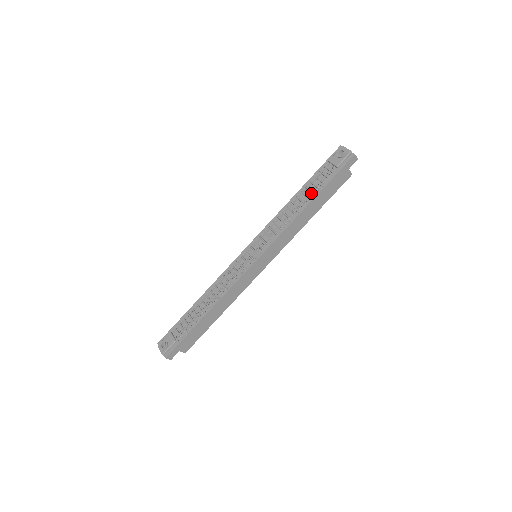
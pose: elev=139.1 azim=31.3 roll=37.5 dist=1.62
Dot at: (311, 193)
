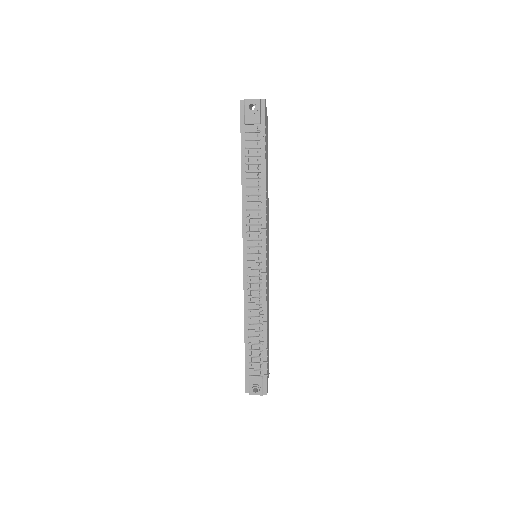
Dot at: (258, 166)
